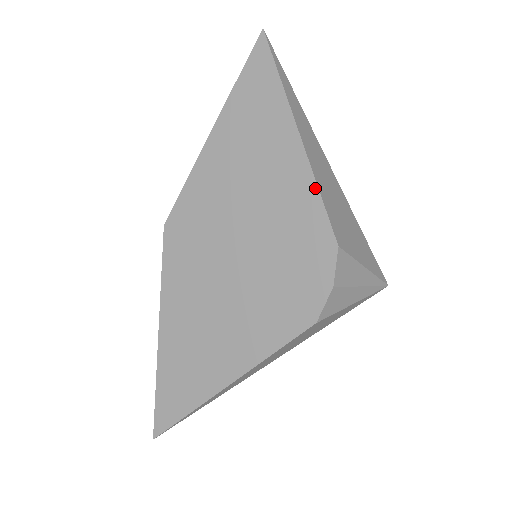
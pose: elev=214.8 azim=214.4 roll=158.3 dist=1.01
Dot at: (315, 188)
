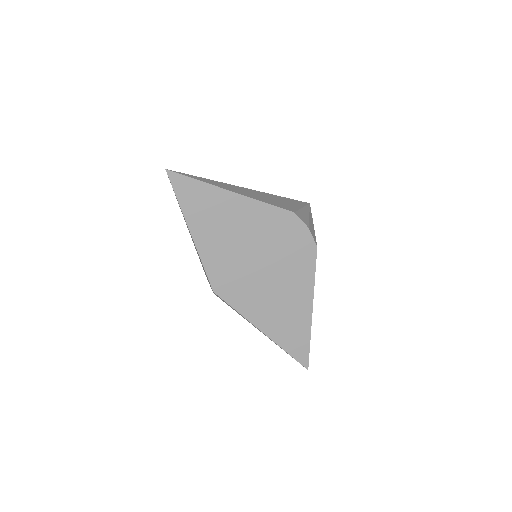
Dot at: (261, 203)
